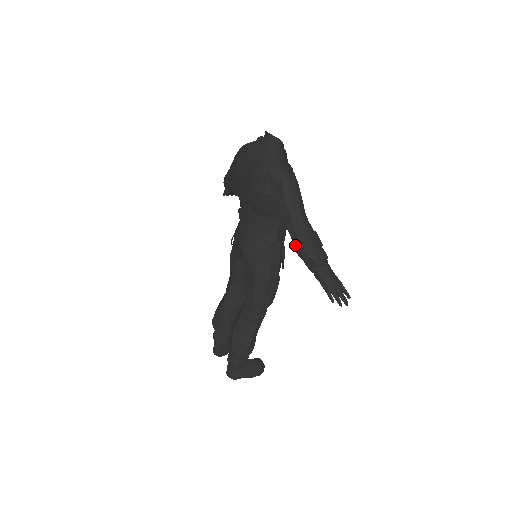
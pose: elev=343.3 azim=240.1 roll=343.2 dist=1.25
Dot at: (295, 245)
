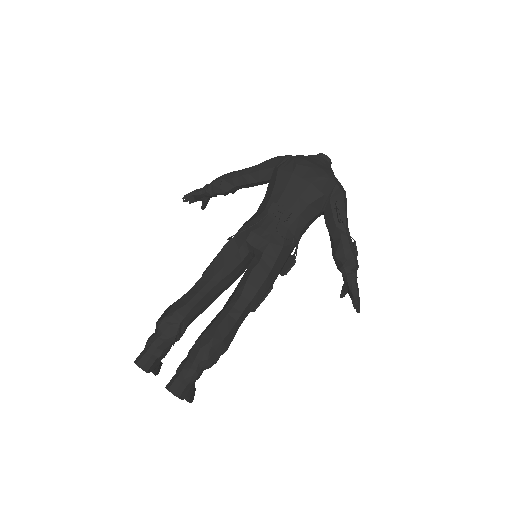
Dot at: (344, 246)
